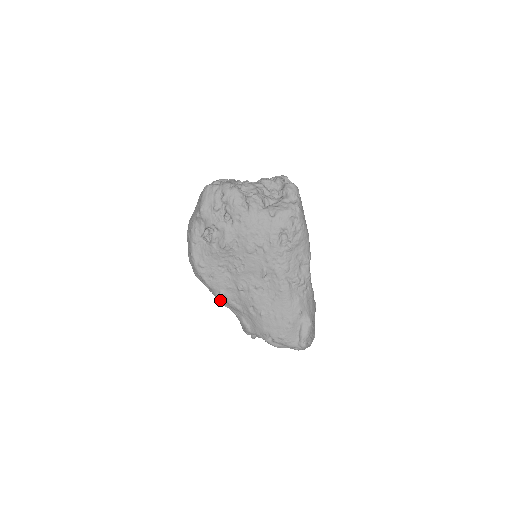
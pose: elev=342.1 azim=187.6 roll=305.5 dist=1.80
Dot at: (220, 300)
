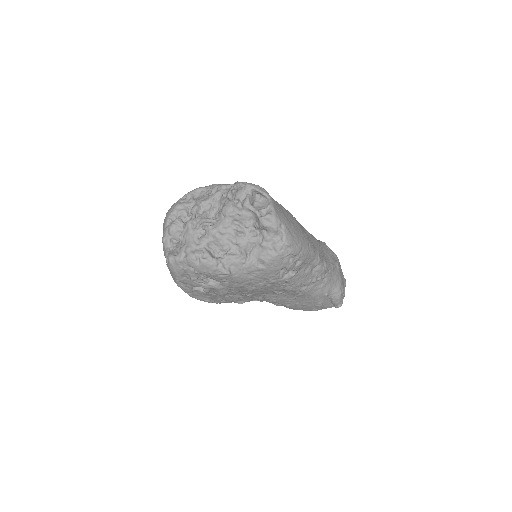
Dot at: occluded
